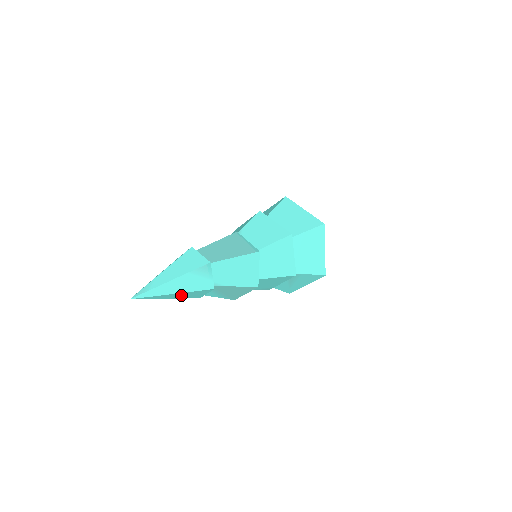
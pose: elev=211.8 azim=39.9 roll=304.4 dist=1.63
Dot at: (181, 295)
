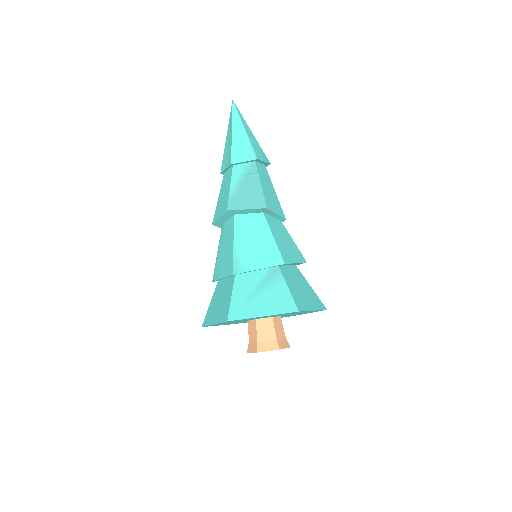
Dot at: (240, 138)
